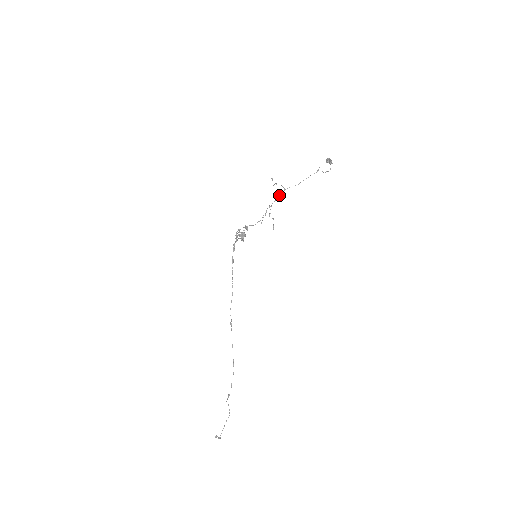
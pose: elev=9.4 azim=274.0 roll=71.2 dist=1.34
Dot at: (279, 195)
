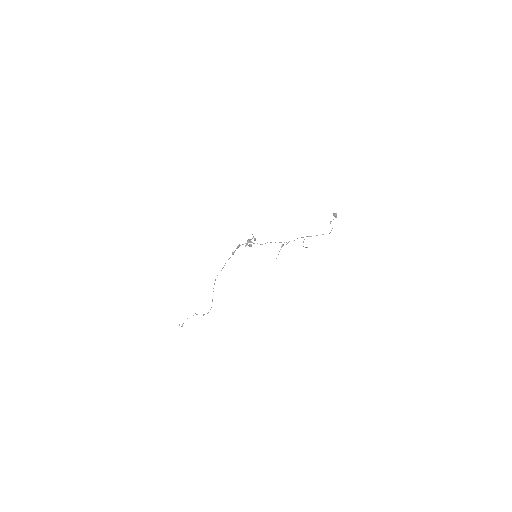
Dot at: occluded
